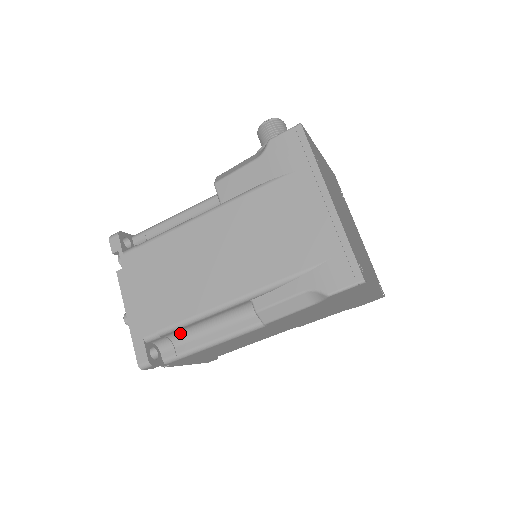
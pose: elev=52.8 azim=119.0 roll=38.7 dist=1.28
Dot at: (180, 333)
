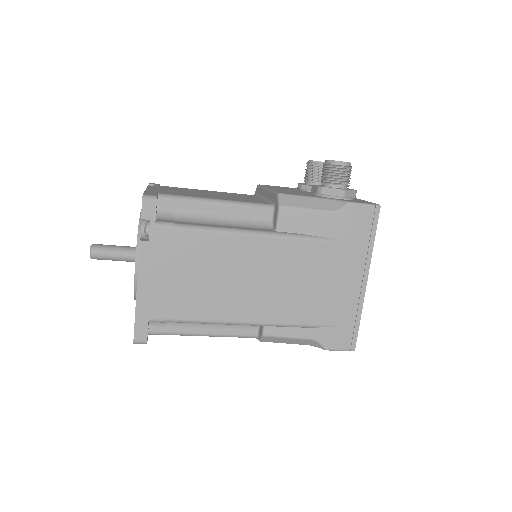
Dot at: occluded
